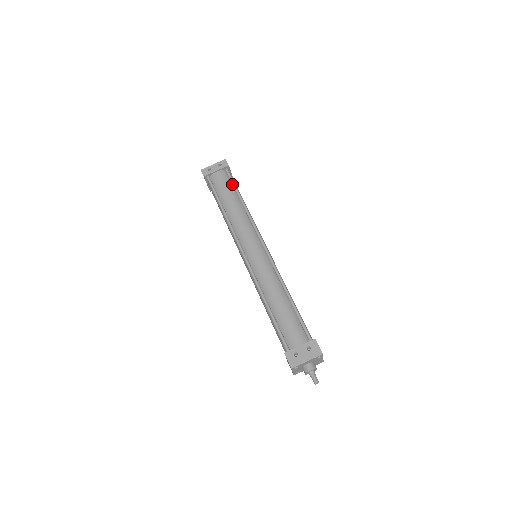
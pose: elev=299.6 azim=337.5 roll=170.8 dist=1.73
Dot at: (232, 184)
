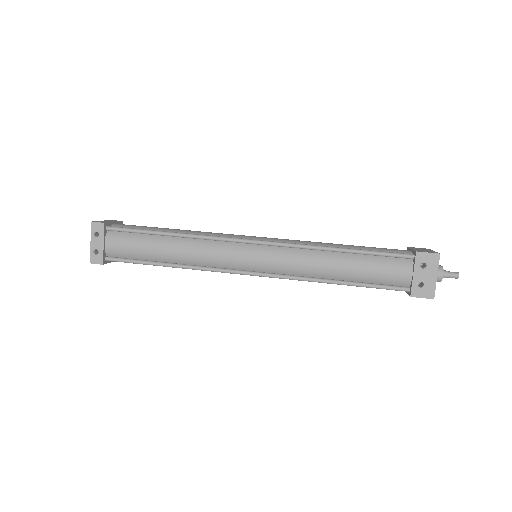
Dot at: (136, 233)
